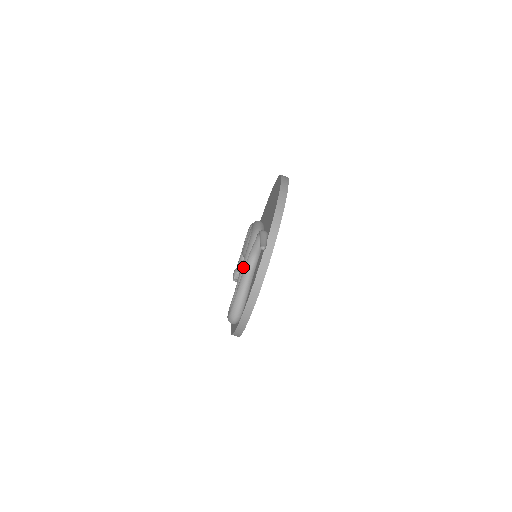
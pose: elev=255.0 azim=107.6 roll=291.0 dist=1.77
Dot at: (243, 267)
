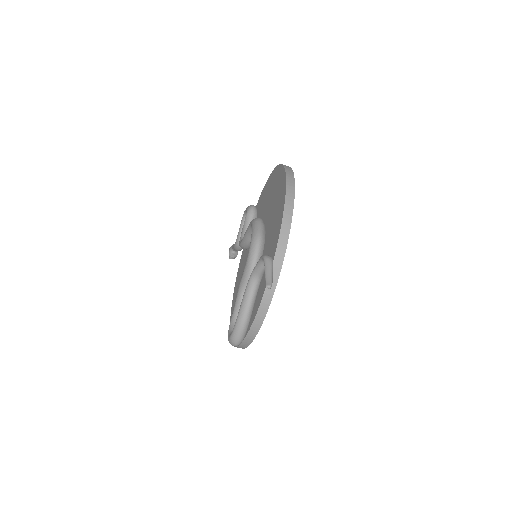
Dot at: (243, 281)
